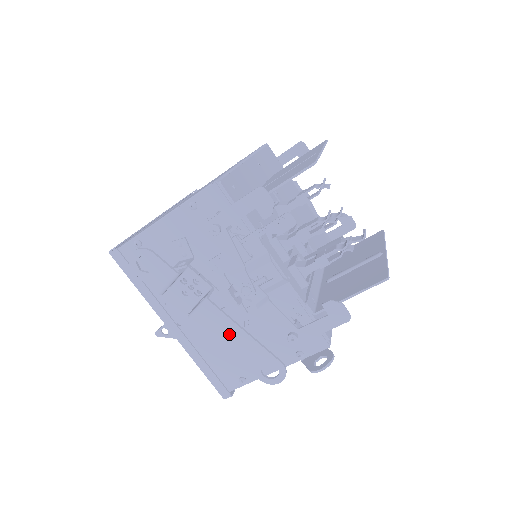
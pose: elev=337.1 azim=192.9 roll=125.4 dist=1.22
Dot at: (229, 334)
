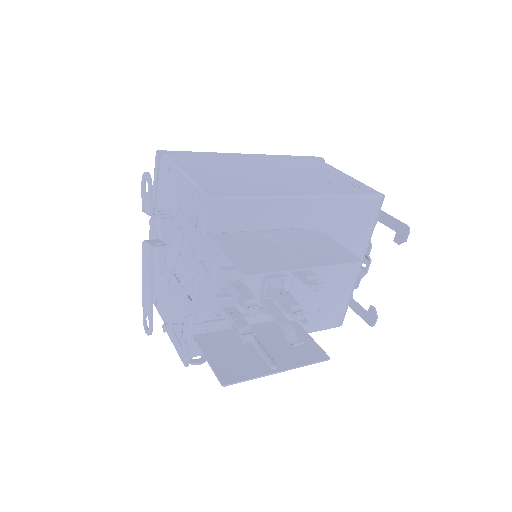
Dot at: (147, 278)
